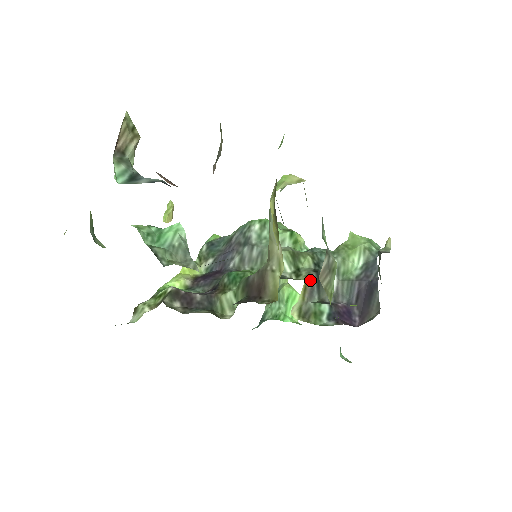
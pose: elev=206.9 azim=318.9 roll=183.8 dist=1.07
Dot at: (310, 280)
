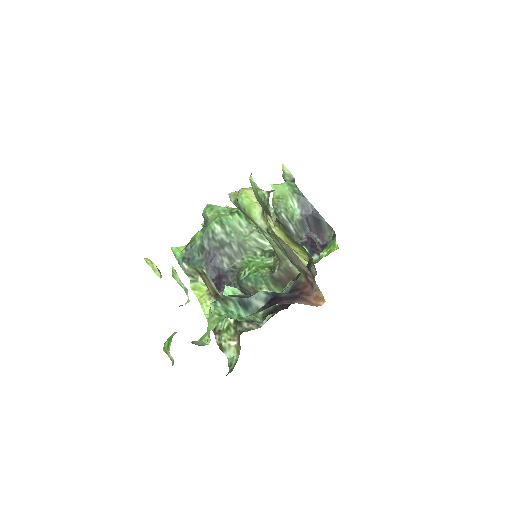
Dot at: occluded
